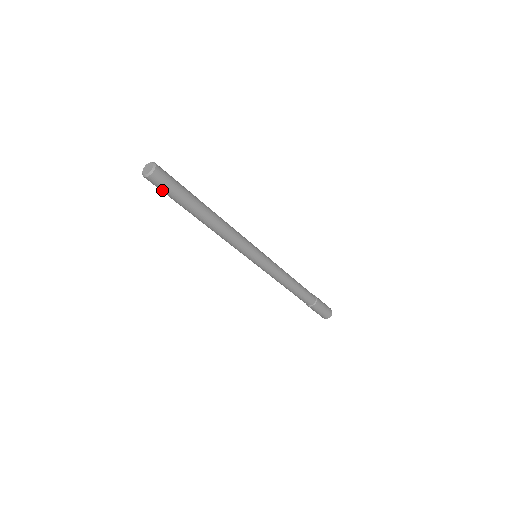
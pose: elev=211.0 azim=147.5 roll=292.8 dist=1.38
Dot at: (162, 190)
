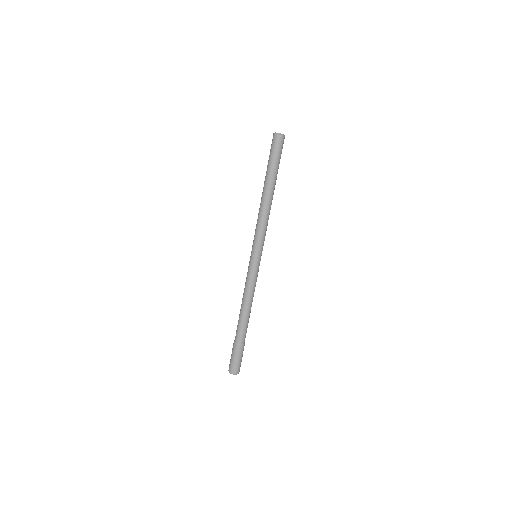
Dot at: (275, 150)
